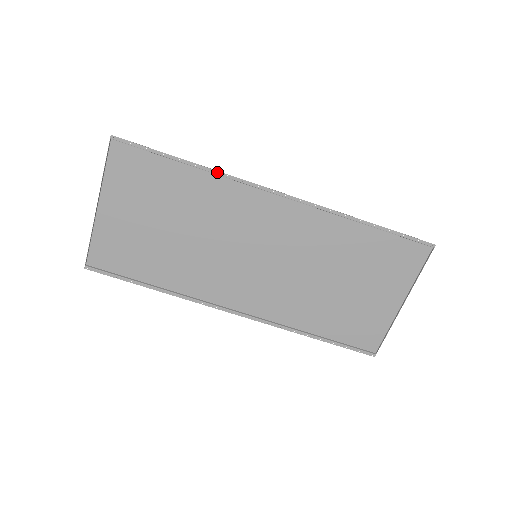
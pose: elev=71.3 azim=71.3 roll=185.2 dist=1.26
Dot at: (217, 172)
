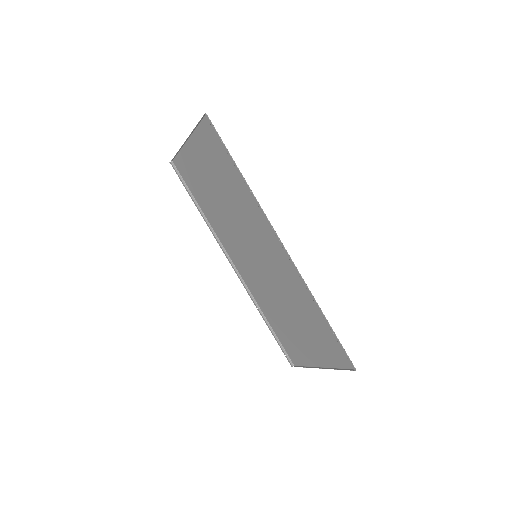
Dot at: (253, 196)
